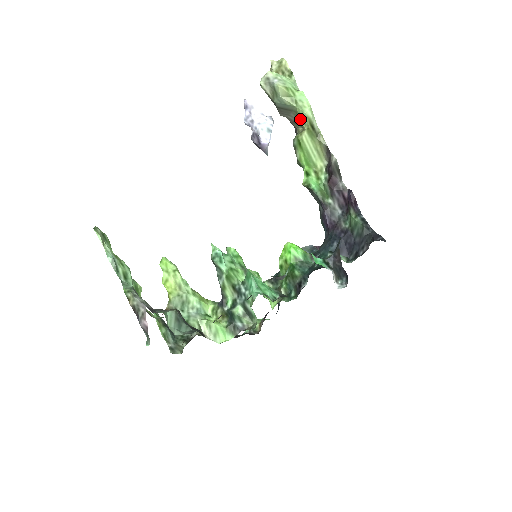
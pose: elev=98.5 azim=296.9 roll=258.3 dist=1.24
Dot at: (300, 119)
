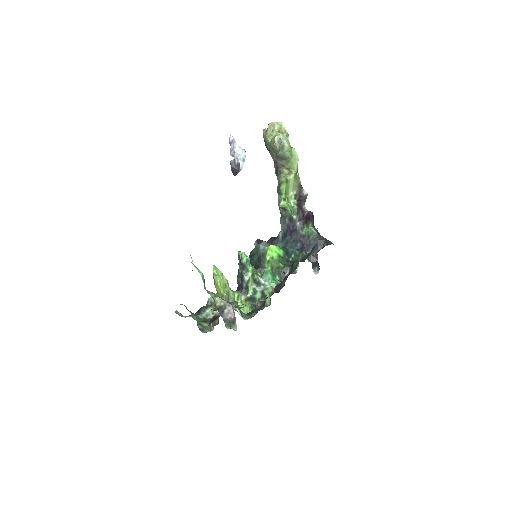
Dot at: (290, 166)
